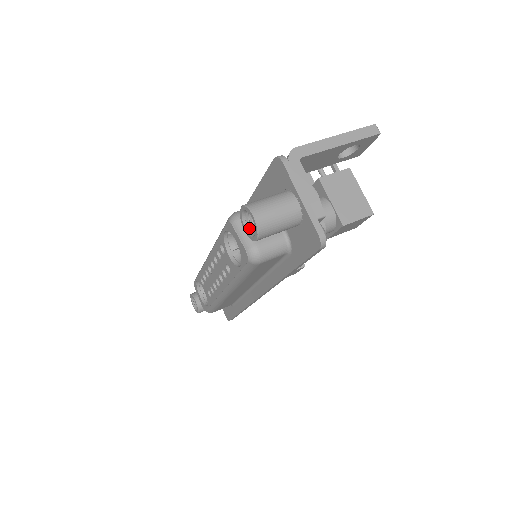
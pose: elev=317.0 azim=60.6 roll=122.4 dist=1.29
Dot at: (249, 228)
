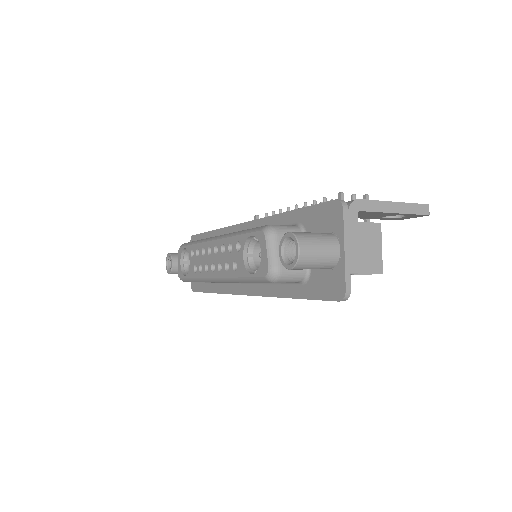
Dot at: (285, 253)
